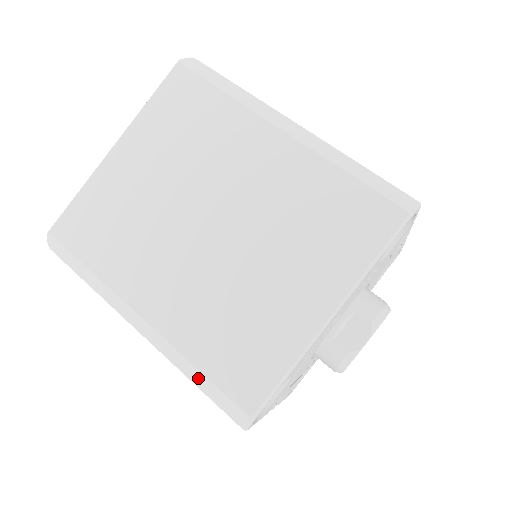
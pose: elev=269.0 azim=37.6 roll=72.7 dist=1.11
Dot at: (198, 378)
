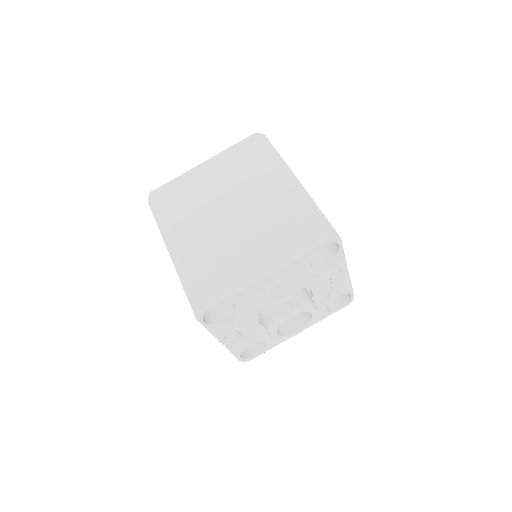
Dot at: (187, 284)
